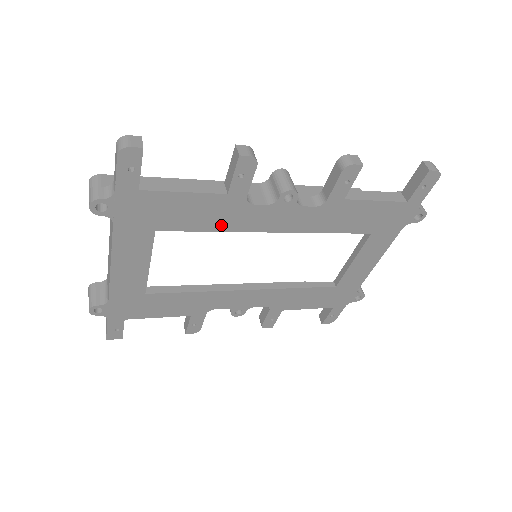
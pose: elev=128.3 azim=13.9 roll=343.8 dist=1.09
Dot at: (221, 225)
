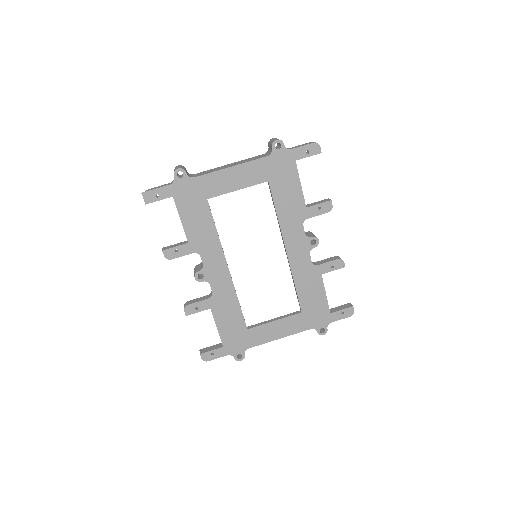
Dot at: (283, 216)
